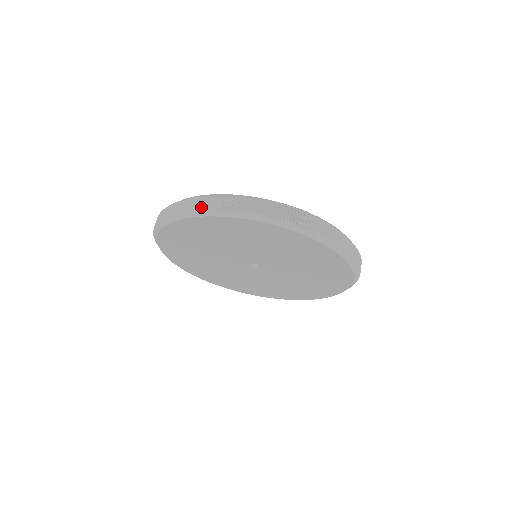
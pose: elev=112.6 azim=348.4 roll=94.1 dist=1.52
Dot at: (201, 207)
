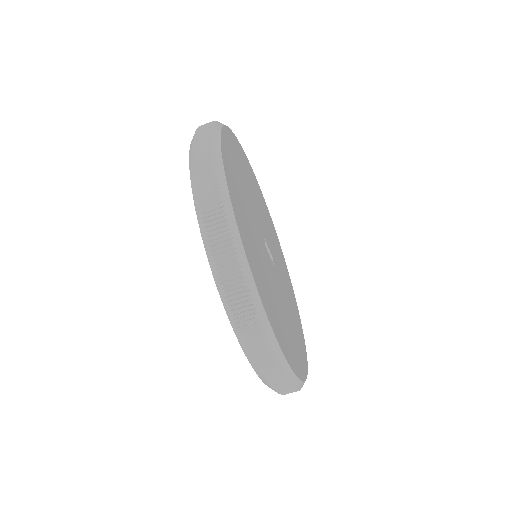
Dot at: (238, 322)
